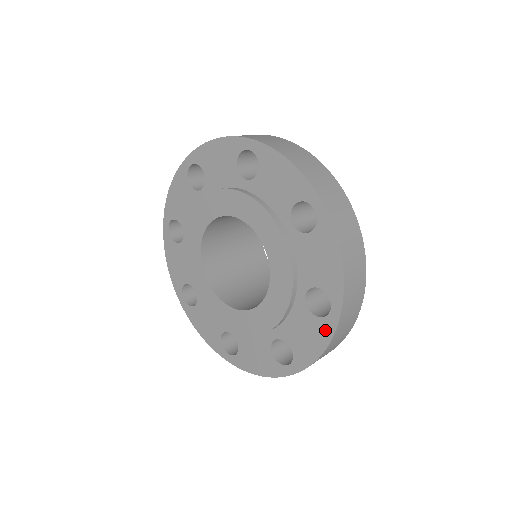
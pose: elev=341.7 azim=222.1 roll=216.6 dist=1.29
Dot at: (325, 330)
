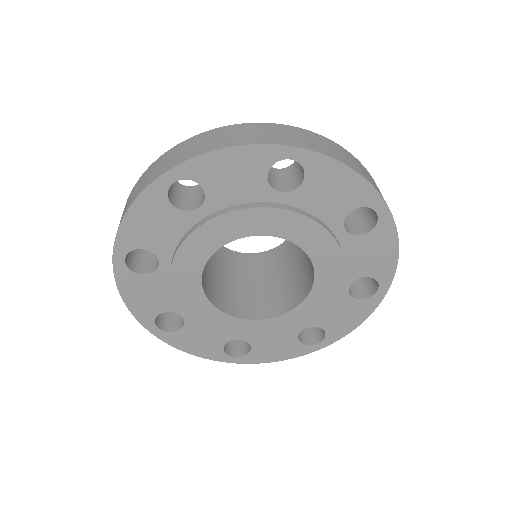
Dot at: (299, 351)
